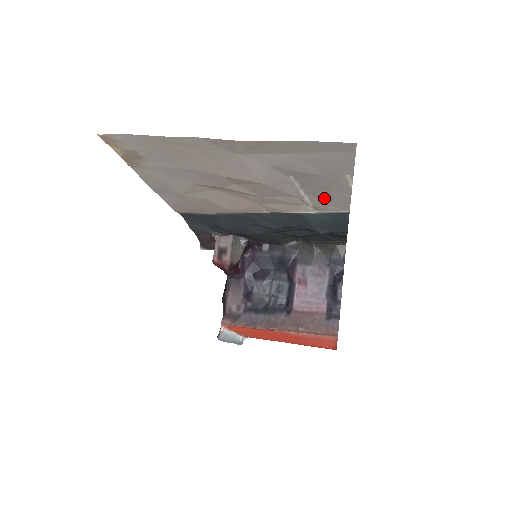
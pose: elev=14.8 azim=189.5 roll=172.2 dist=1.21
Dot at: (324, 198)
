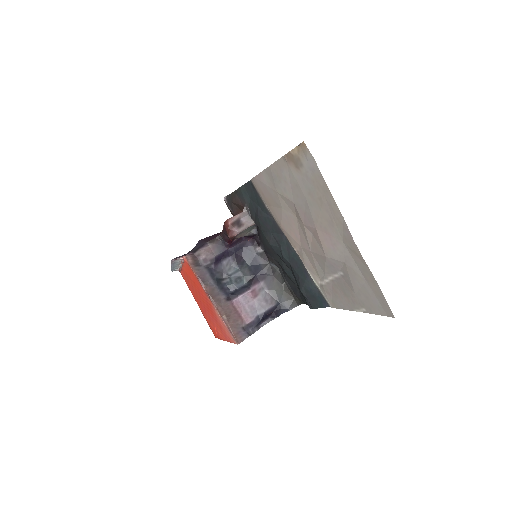
Dot at: (334, 292)
